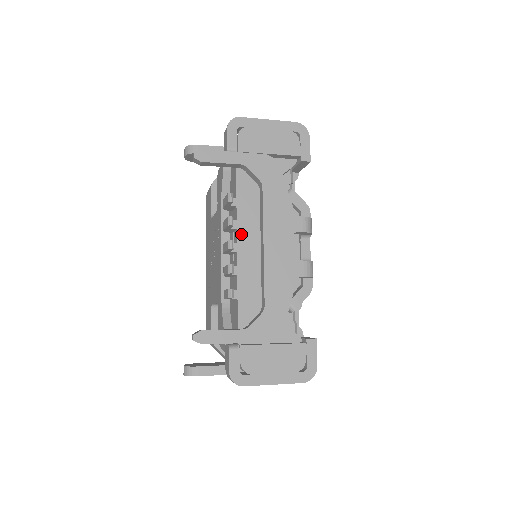
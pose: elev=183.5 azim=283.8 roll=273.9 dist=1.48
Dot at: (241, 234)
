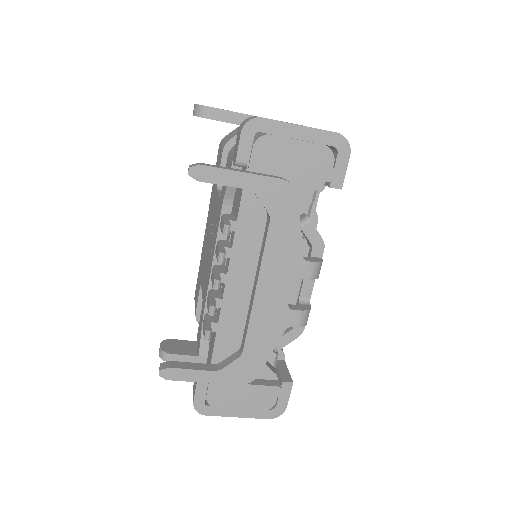
Dot at: (234, 264)
